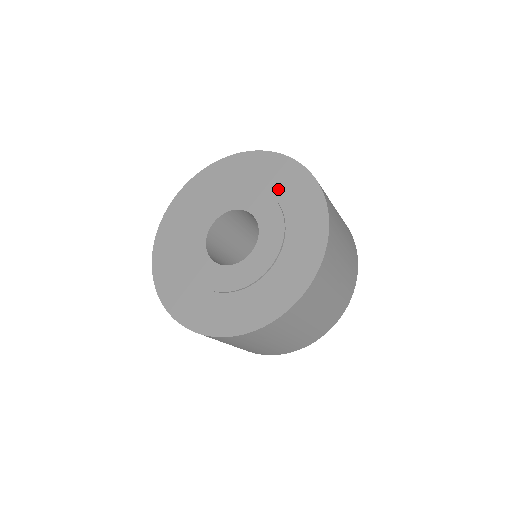
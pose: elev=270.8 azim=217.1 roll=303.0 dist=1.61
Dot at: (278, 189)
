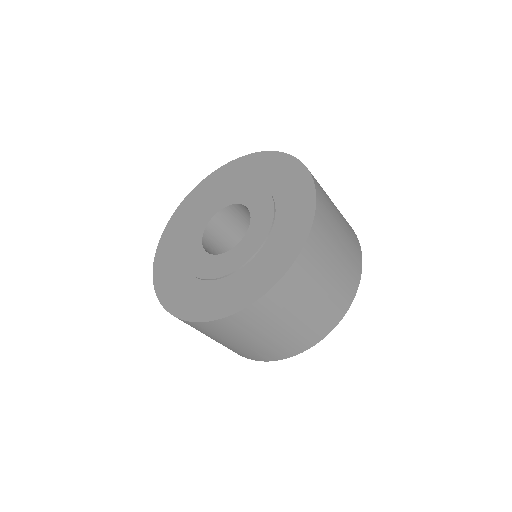
Dot at: (231, 181)
